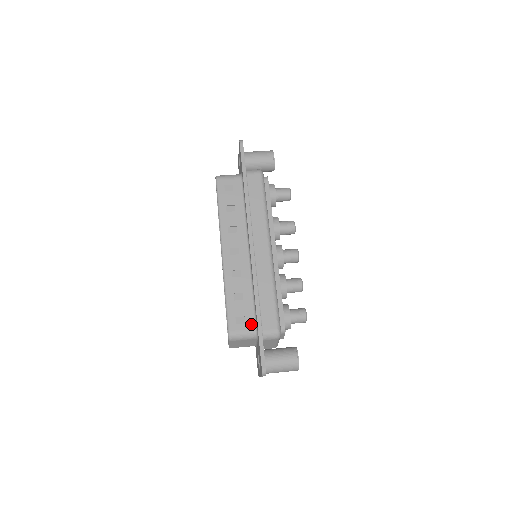
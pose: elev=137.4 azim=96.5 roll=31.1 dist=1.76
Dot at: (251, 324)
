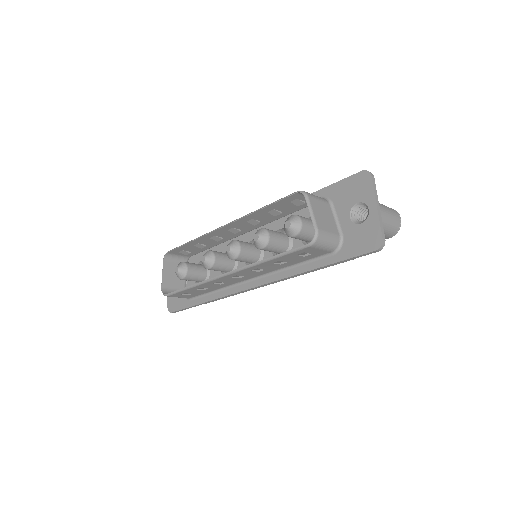
Dot at: occluded
